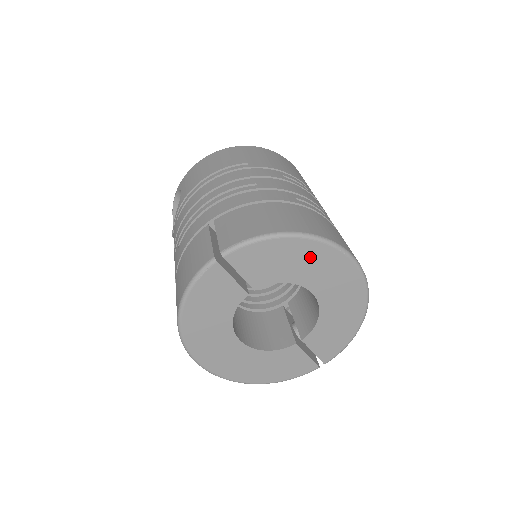
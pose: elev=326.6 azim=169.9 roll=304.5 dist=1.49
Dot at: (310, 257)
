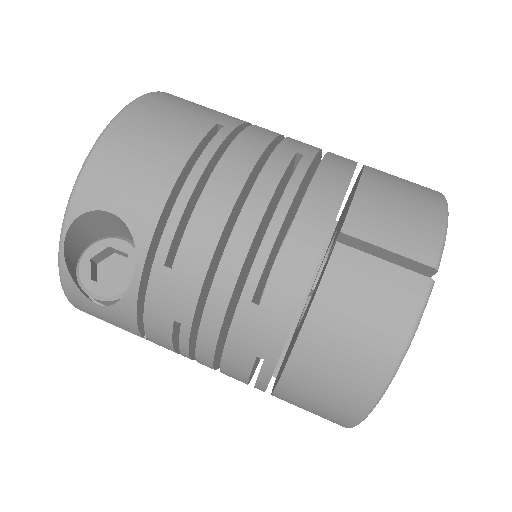
Dot at: occluded
